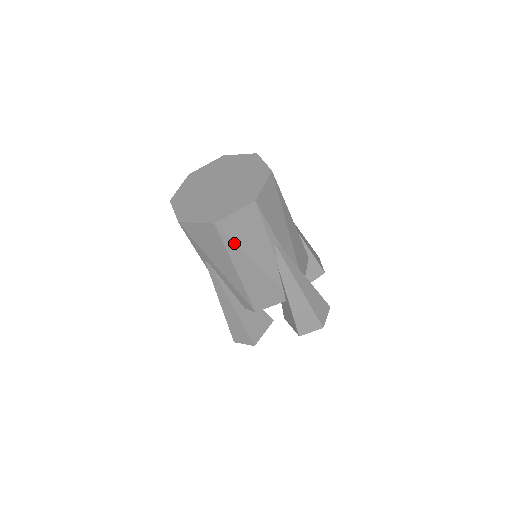
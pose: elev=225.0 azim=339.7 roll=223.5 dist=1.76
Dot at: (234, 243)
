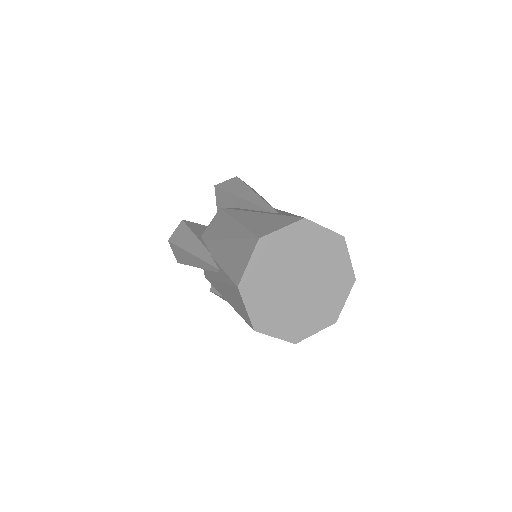
Dot at: occluded
